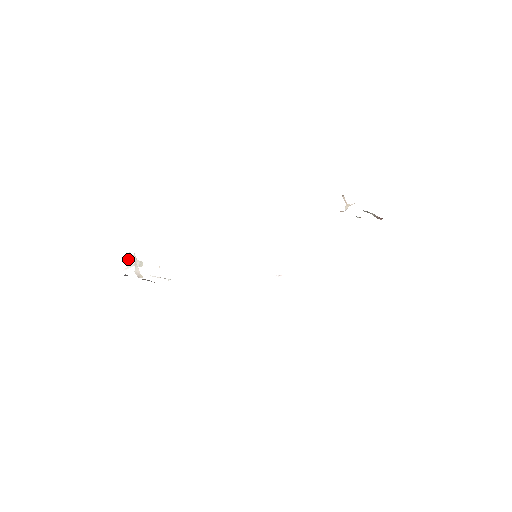
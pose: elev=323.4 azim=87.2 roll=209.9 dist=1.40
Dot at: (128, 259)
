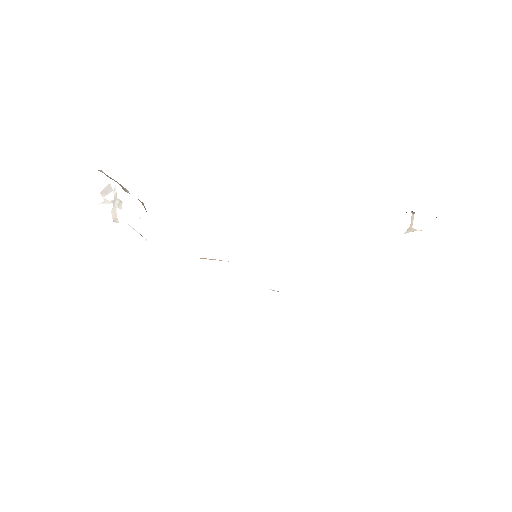
Dot at: (107, 192)
